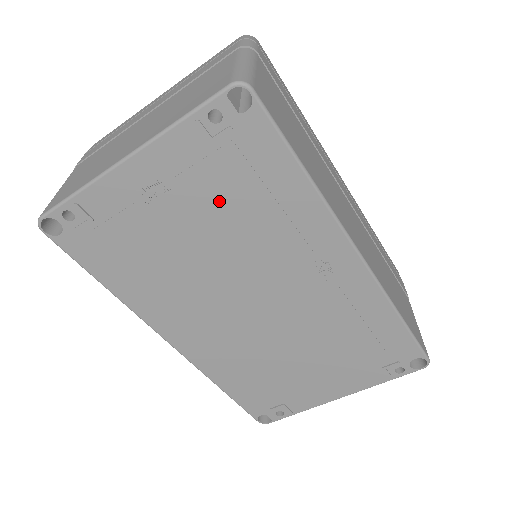
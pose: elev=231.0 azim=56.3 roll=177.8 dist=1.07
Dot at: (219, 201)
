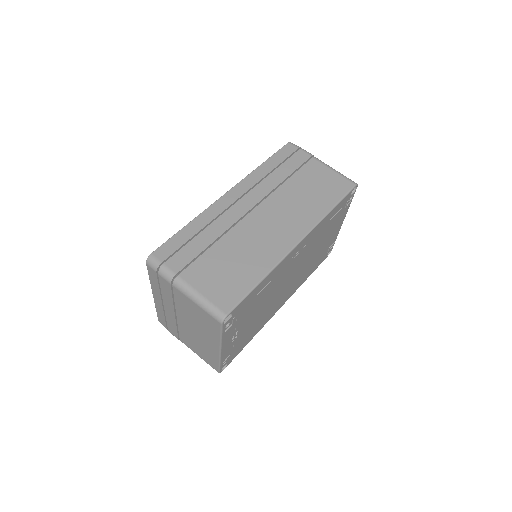
Dot at: (251, 311)
